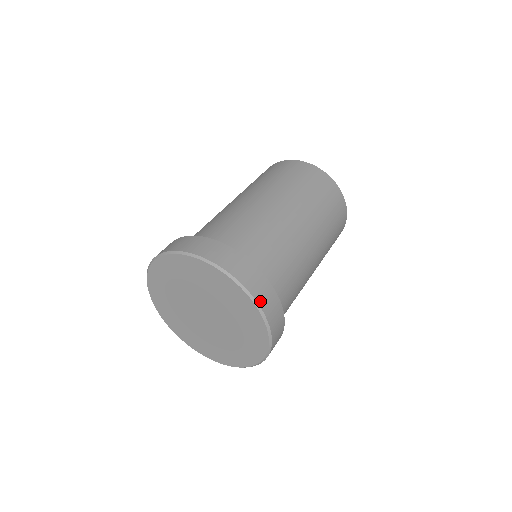
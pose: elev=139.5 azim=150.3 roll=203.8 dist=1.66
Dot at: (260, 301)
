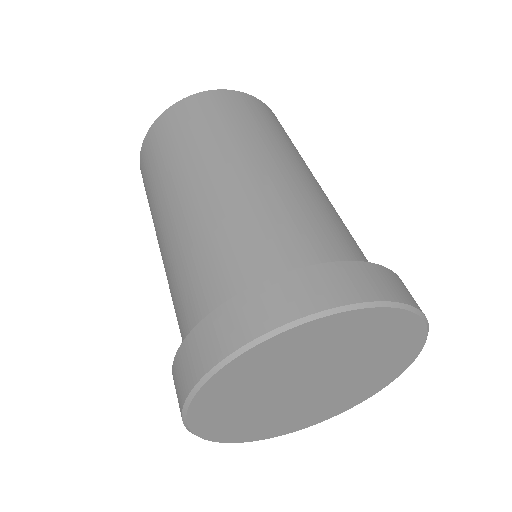
Dot at: occluded
